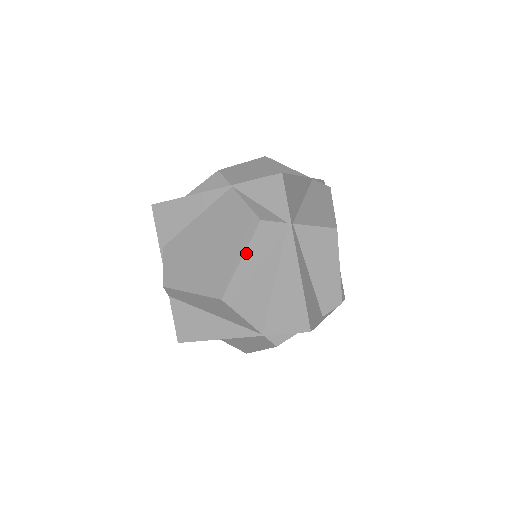
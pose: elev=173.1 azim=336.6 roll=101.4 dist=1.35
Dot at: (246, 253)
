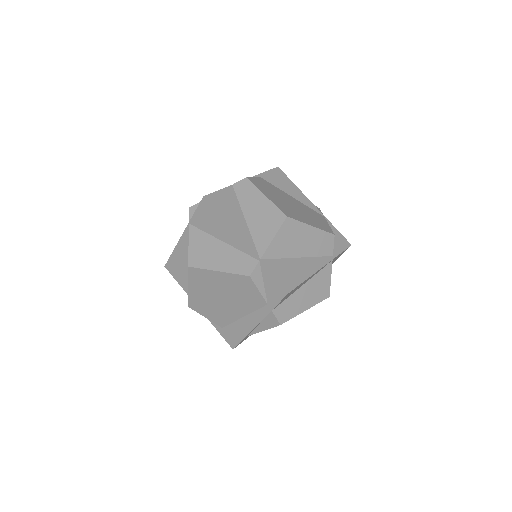
Dot at: (316, 229)
